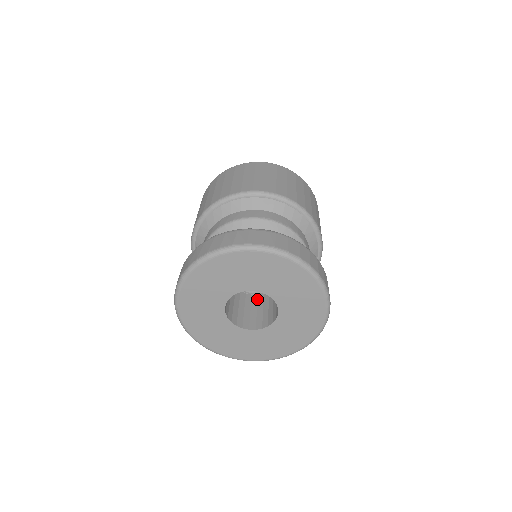
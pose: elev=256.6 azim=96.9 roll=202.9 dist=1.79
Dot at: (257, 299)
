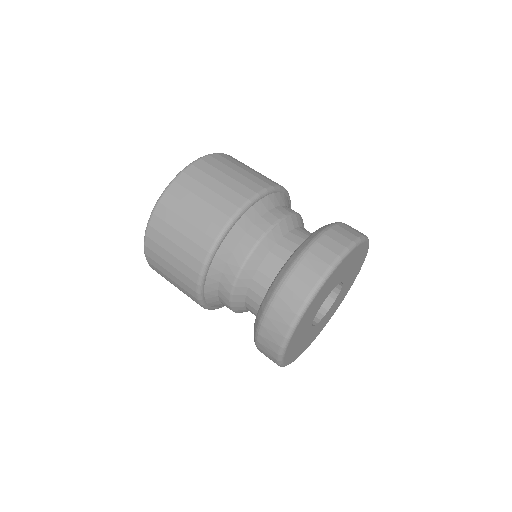
Dot at: occluded
